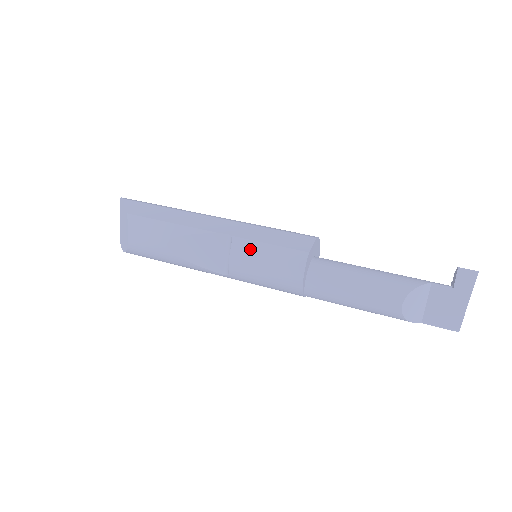
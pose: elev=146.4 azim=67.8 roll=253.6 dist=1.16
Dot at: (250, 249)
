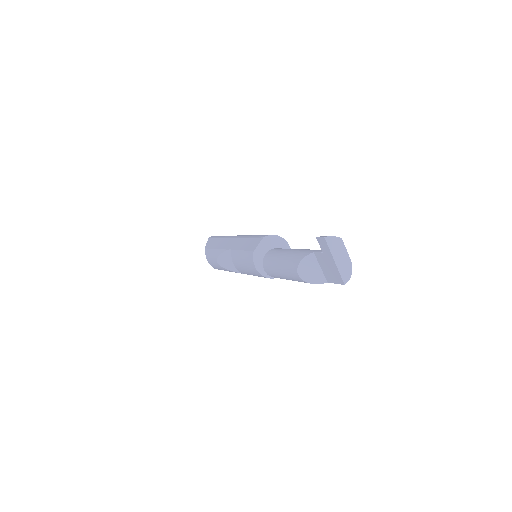
Dot at: (236, 256)
